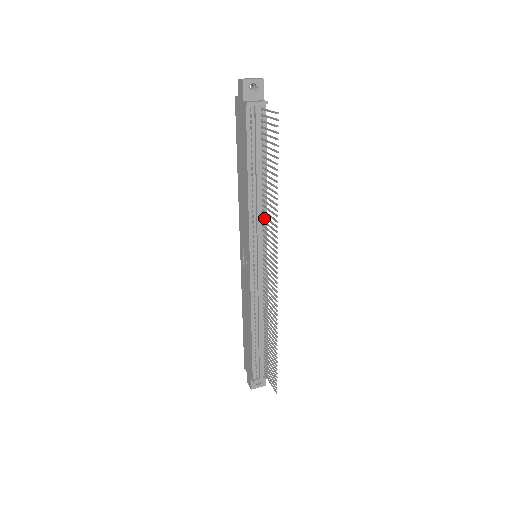
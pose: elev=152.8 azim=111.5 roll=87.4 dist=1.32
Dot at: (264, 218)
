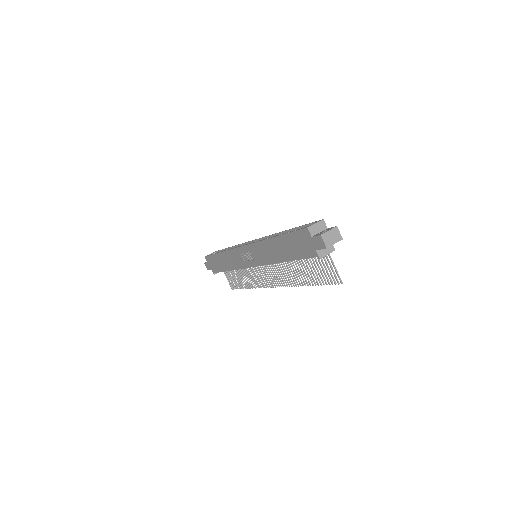
Dot at: occluded
